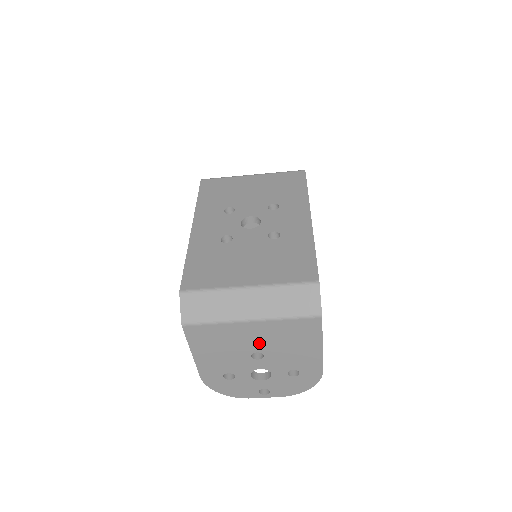
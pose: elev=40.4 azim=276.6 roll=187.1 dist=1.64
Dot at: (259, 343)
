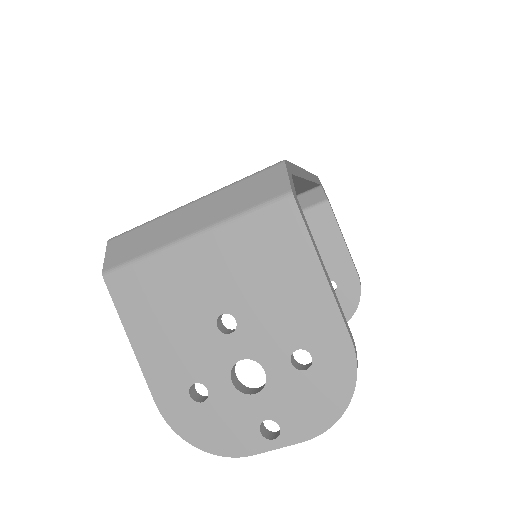
Dot at: (219, 289)
